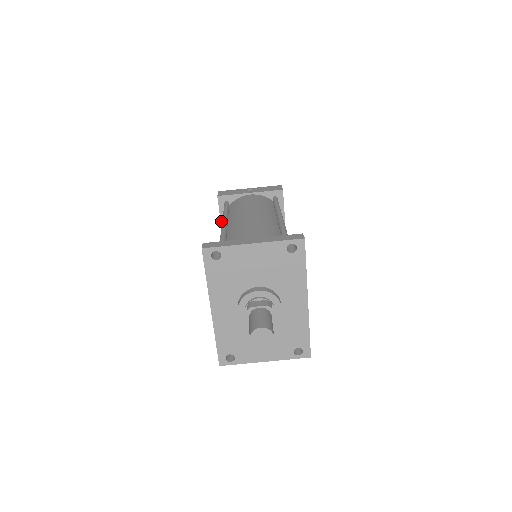
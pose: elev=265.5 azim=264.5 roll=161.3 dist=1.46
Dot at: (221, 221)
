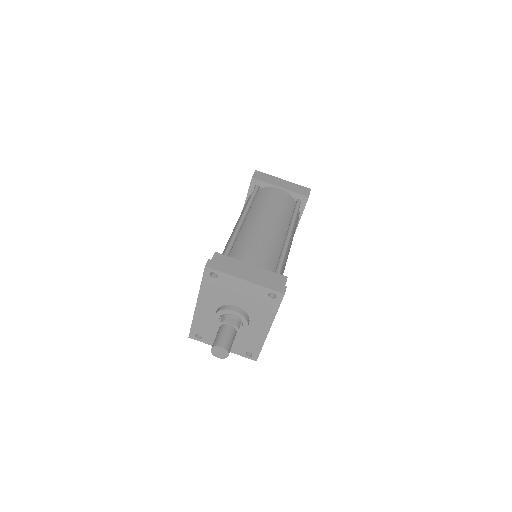
Dot at: (247, 197)
